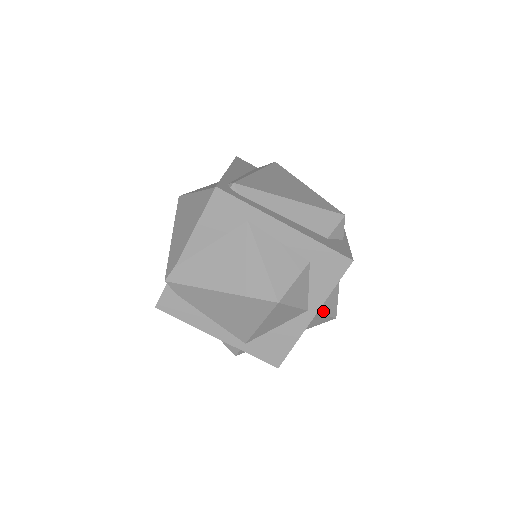
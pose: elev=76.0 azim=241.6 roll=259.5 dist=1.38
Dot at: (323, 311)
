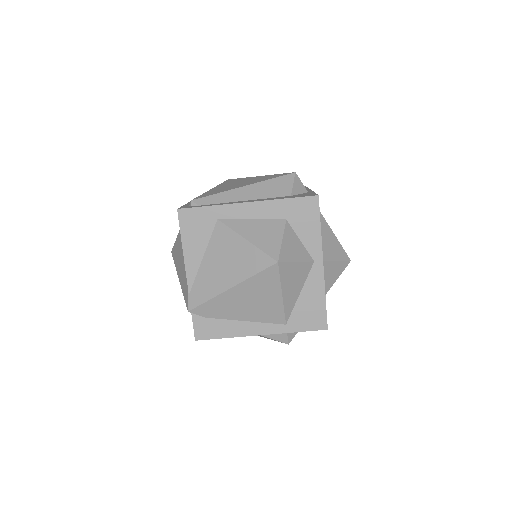
Dot at: (332, 258)
